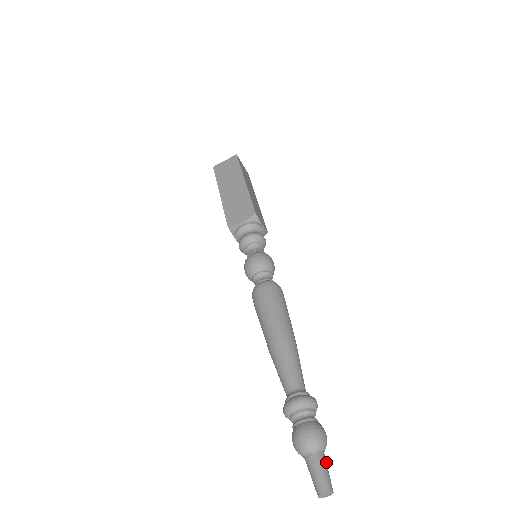
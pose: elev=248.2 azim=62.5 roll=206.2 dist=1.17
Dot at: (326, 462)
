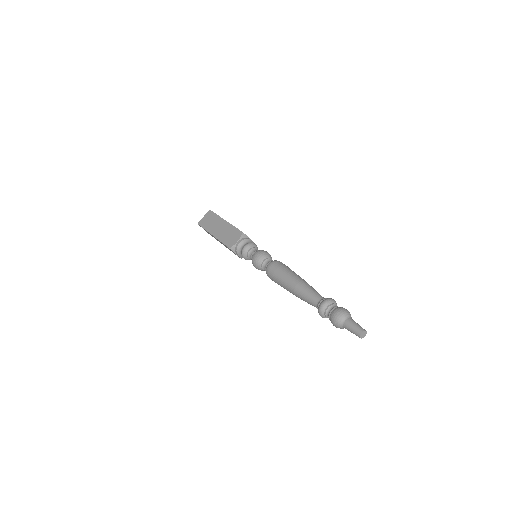
Dot at: (355, 322)
